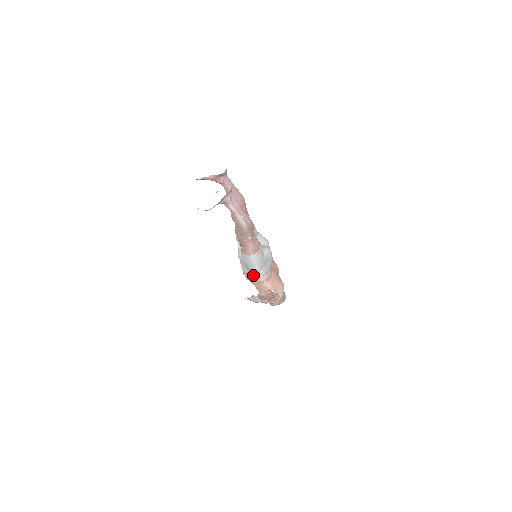
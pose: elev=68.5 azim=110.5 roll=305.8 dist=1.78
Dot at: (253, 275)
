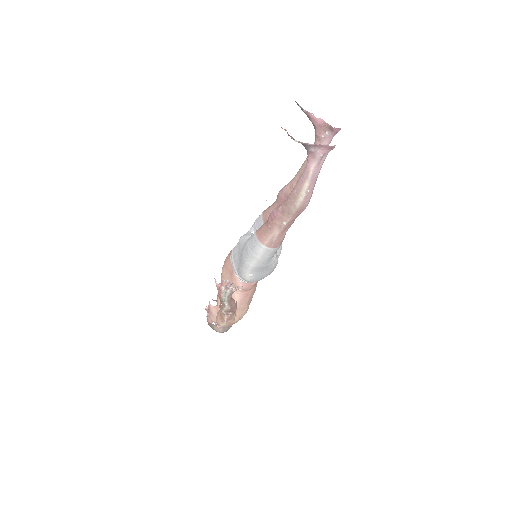
Dot at: (236, 271)
